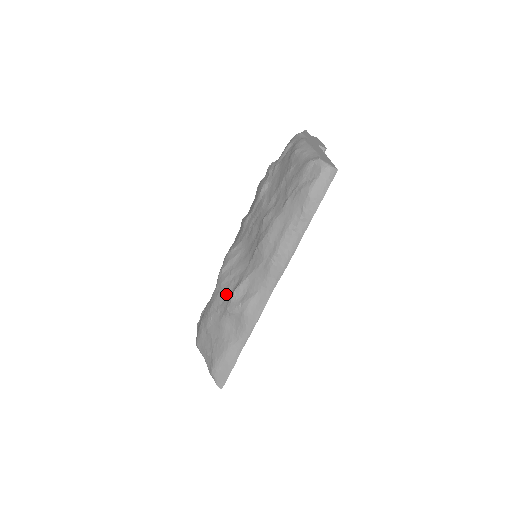
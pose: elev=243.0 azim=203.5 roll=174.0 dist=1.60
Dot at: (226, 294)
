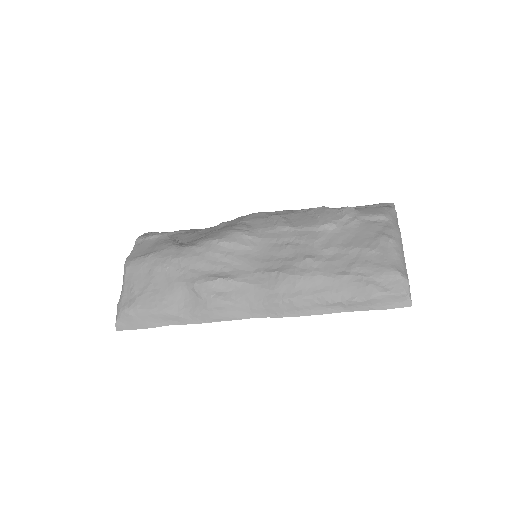
Dot at: (205, 267)
